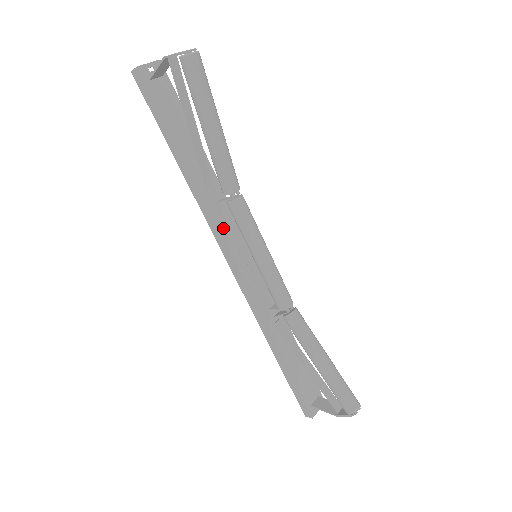
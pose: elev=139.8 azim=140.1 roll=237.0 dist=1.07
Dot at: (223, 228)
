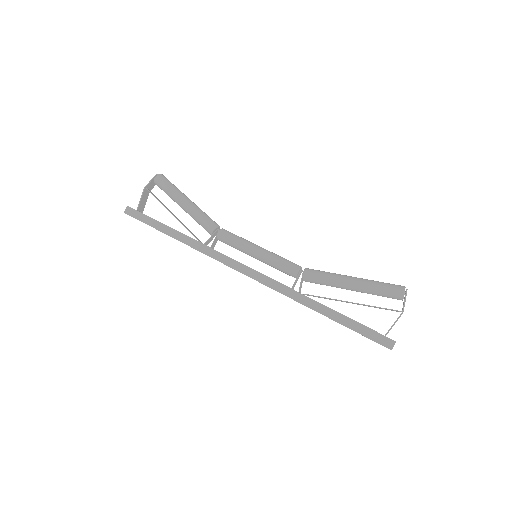
Dot at: (224, 255)
